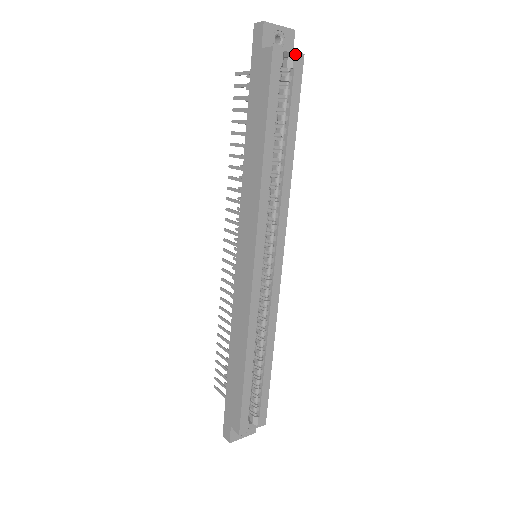
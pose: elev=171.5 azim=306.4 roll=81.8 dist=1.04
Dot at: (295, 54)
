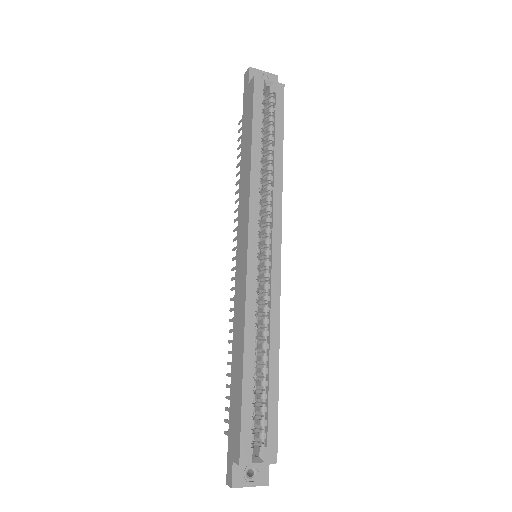
Dot at: (275, 83)
